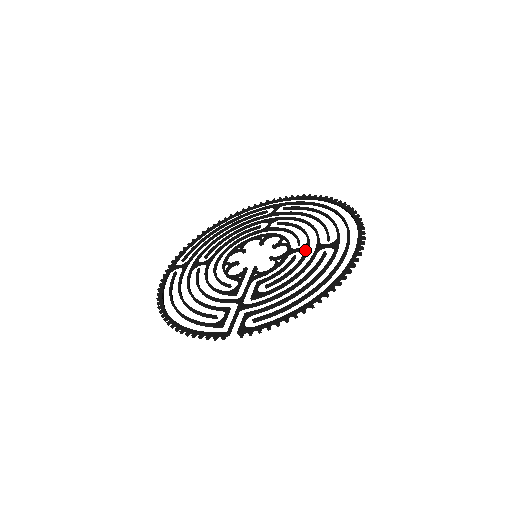
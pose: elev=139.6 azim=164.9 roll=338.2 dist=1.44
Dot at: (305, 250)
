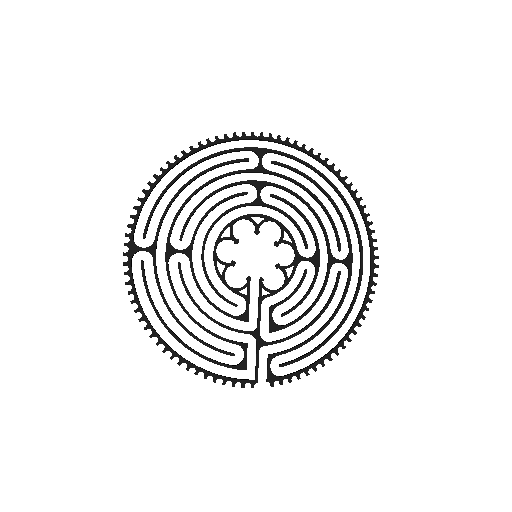
Dot at: (317, 264)
